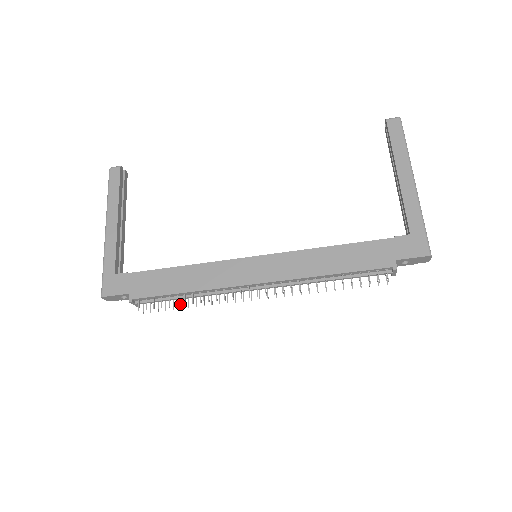
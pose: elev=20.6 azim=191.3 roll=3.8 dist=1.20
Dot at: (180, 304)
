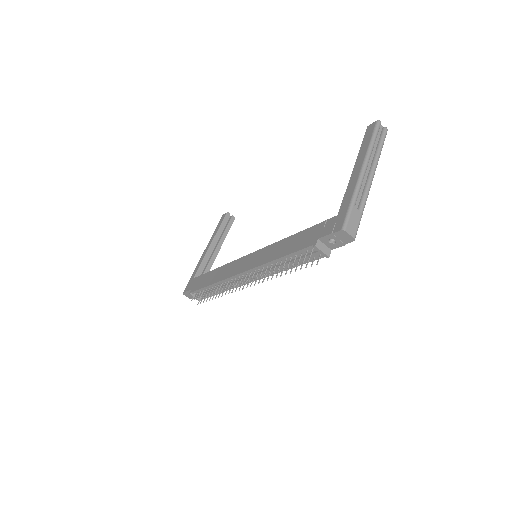
Dot at: (213, 296)
